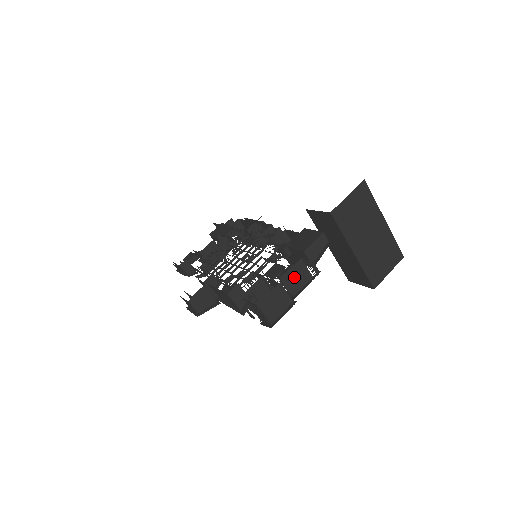
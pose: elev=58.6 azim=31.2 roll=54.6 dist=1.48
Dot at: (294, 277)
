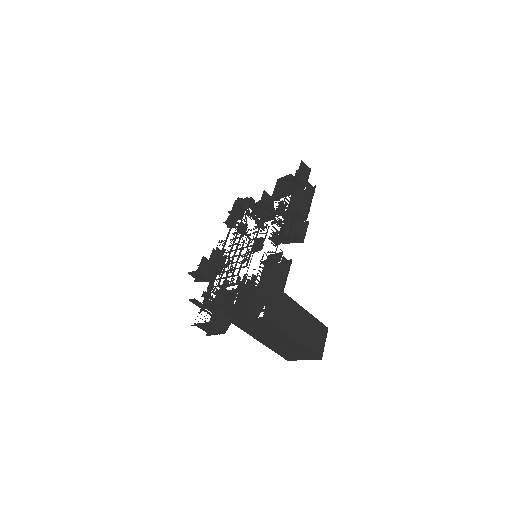
Dot at: occluded
